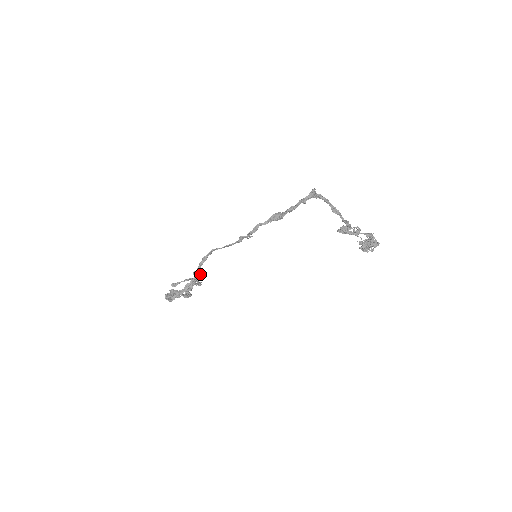
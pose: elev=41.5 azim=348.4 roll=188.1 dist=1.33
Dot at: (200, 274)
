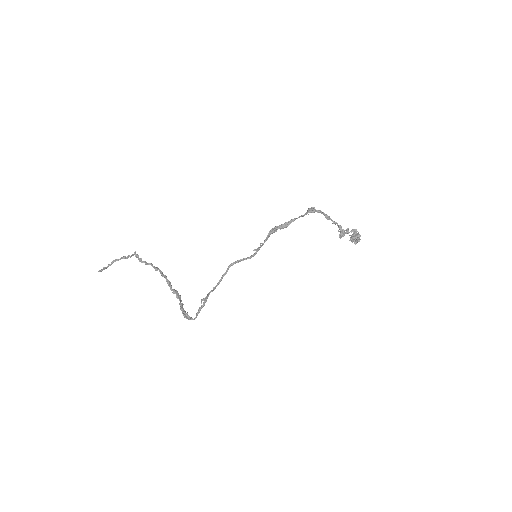
Dot at: occluded
